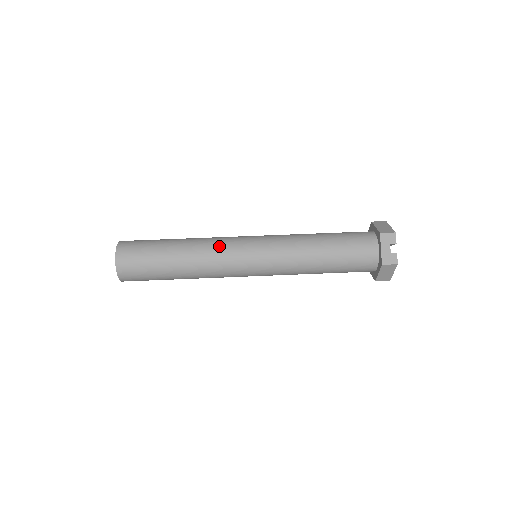
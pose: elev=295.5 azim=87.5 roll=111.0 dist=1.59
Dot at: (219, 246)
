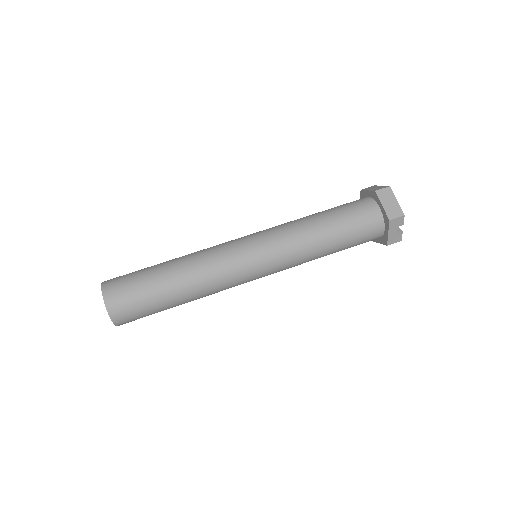
Dot at: (222, 274)
